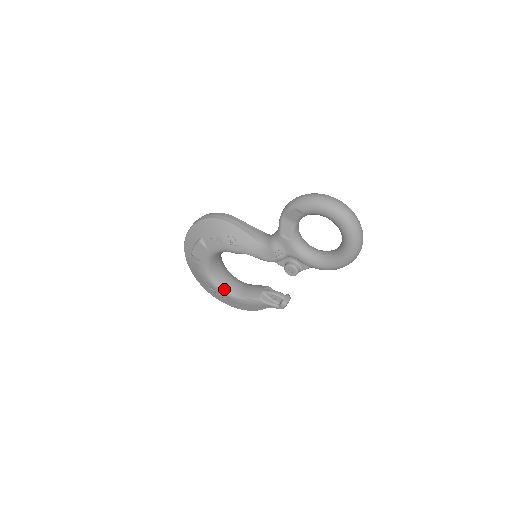
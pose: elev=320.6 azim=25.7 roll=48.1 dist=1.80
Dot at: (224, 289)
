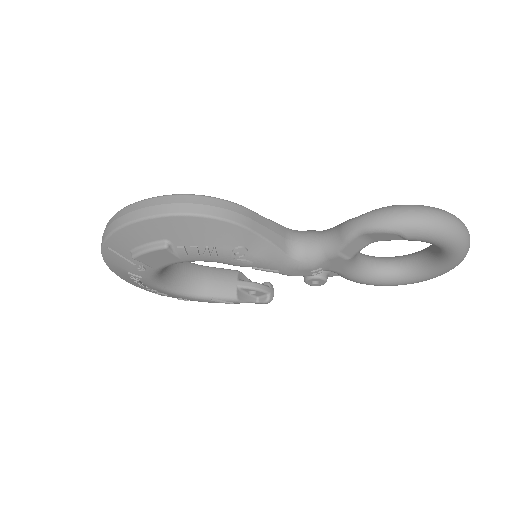
Dot at: (174, 289)
